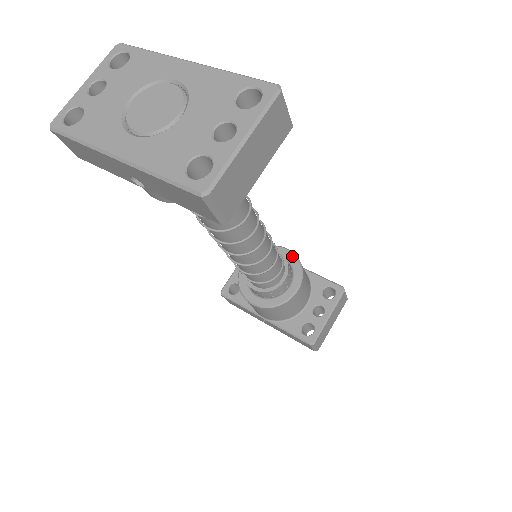
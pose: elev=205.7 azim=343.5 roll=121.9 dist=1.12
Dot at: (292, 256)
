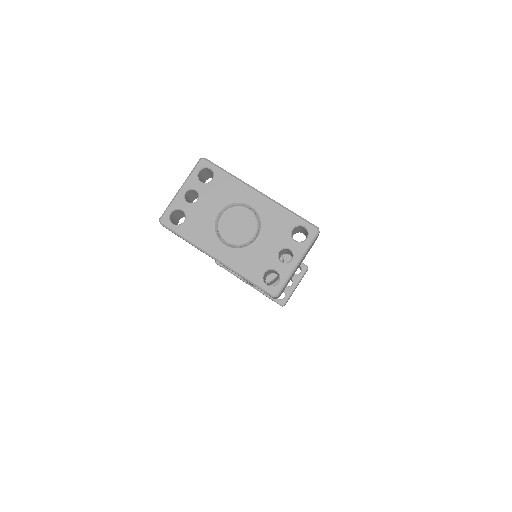
Dot at: occluded
